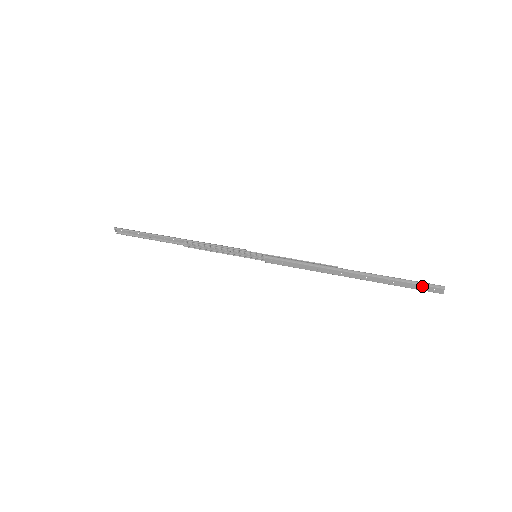
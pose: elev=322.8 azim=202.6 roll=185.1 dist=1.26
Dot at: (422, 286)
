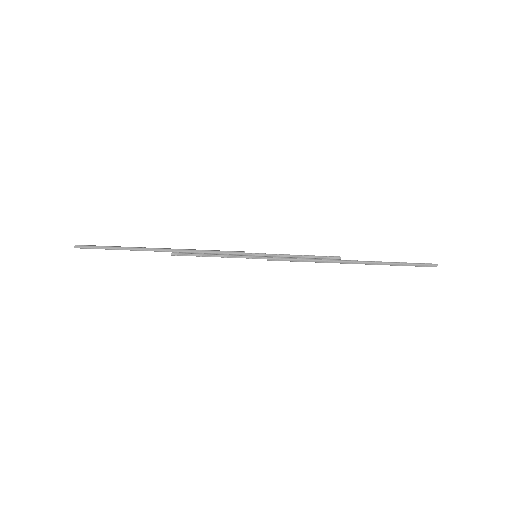
Dot at: occluded
